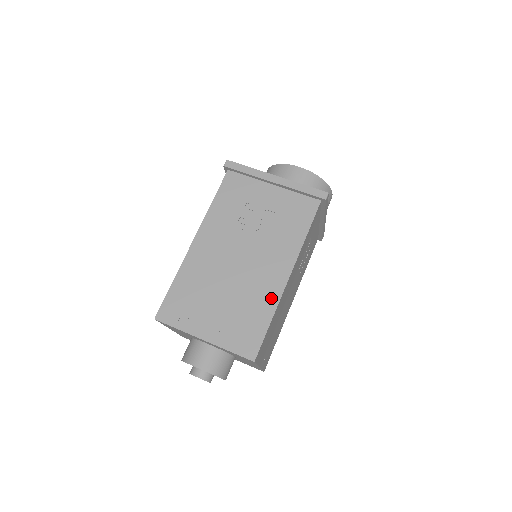
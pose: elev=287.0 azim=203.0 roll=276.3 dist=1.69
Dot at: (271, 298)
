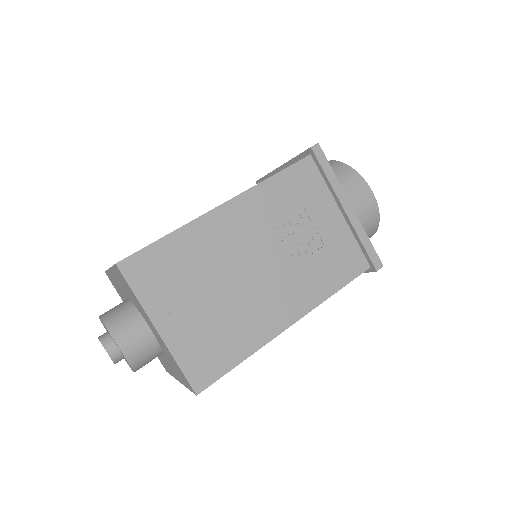
Dot at: occluded
